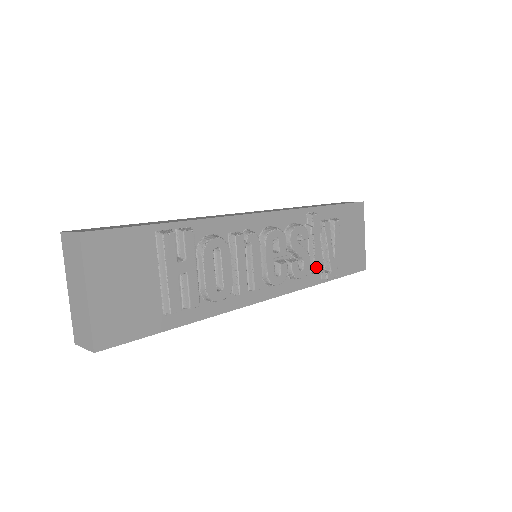
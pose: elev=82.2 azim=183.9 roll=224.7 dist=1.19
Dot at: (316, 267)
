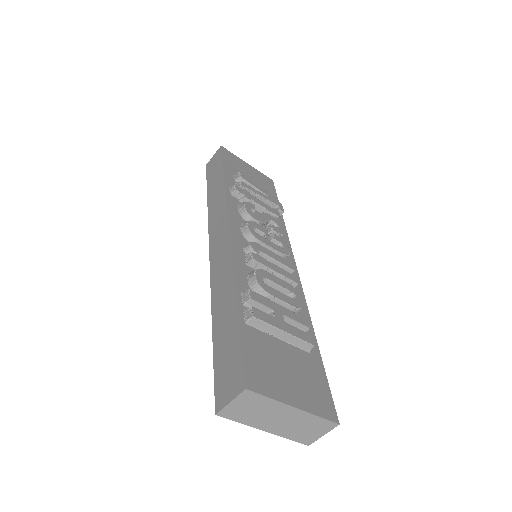
Dot at: (275, 214)
